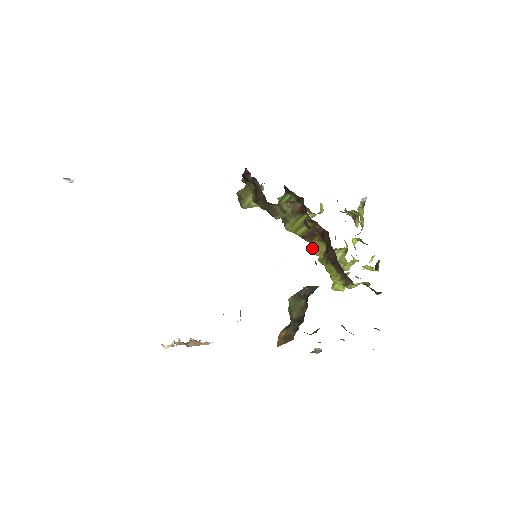
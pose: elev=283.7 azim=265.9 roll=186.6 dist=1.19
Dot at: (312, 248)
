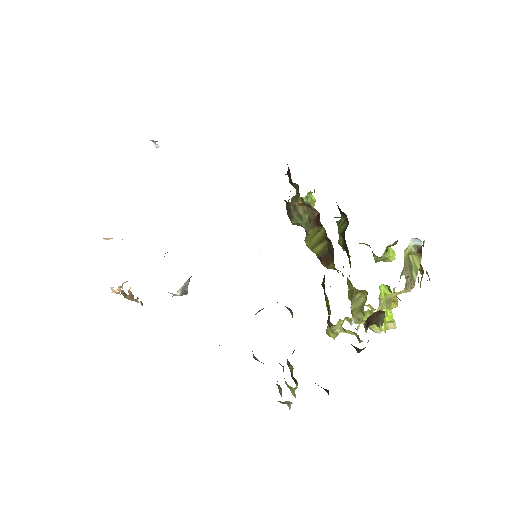
Dot at: occluded
